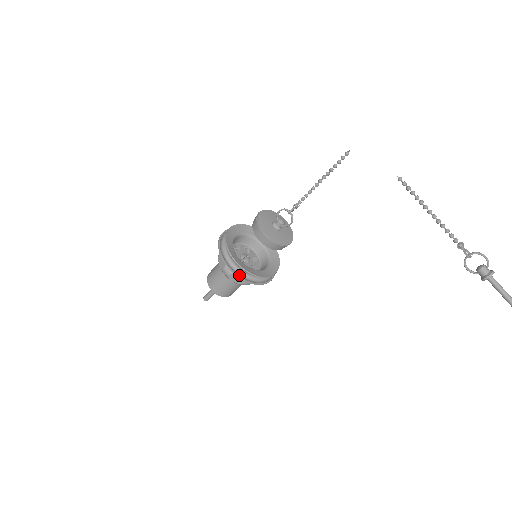
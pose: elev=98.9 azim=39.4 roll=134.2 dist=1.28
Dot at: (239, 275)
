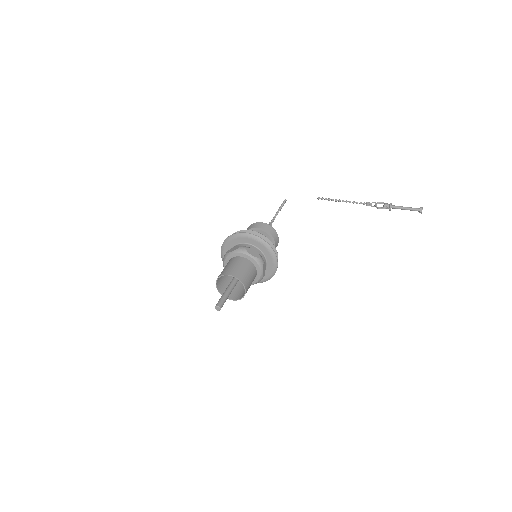
Dot at: (257, 240)
